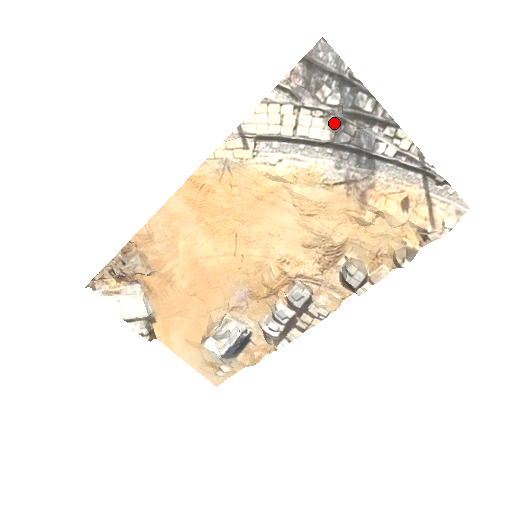
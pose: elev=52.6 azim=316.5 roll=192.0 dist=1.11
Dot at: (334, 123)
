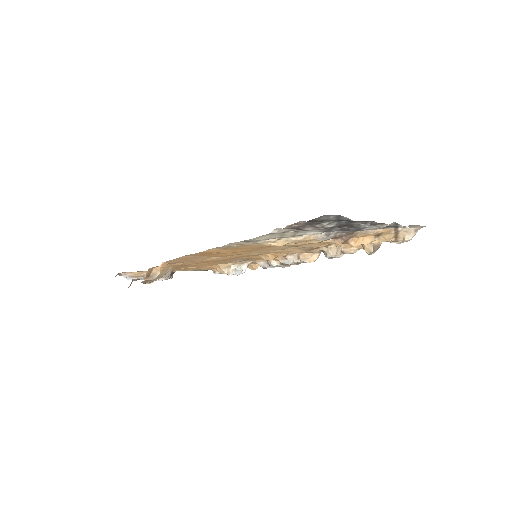
Dot at: (329, 229)
